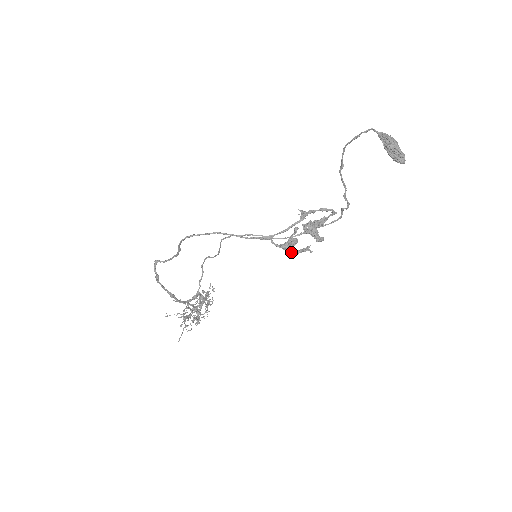
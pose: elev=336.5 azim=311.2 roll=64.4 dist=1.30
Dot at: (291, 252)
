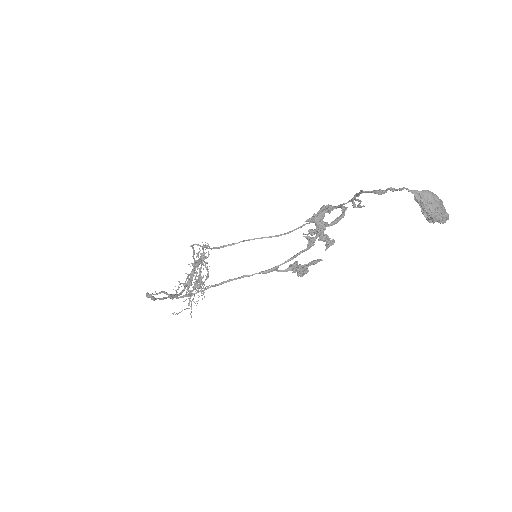
Dot at: occluded
